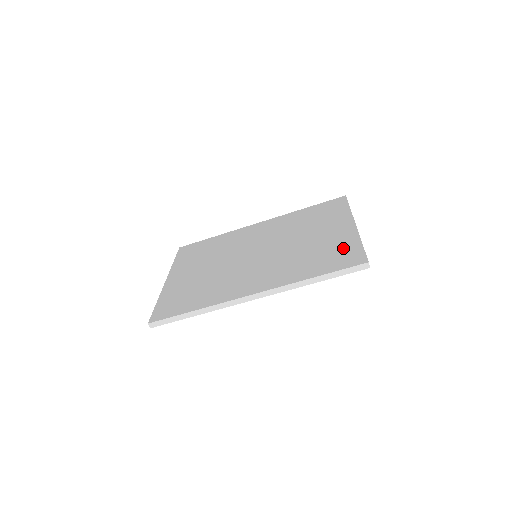
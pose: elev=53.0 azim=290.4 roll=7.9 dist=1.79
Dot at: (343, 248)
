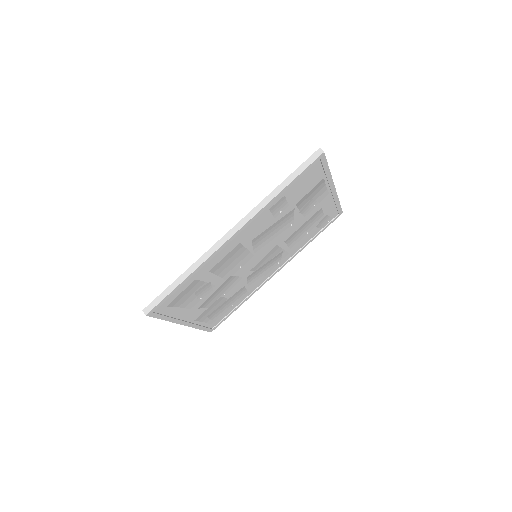
Dot at: occluded
